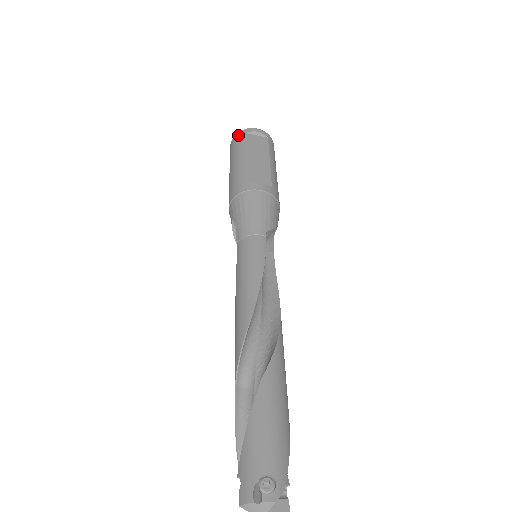
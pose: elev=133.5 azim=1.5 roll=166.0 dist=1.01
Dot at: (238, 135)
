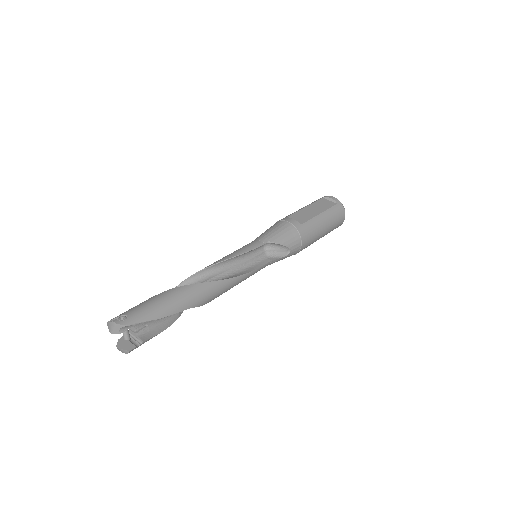
Dot at: occluded
